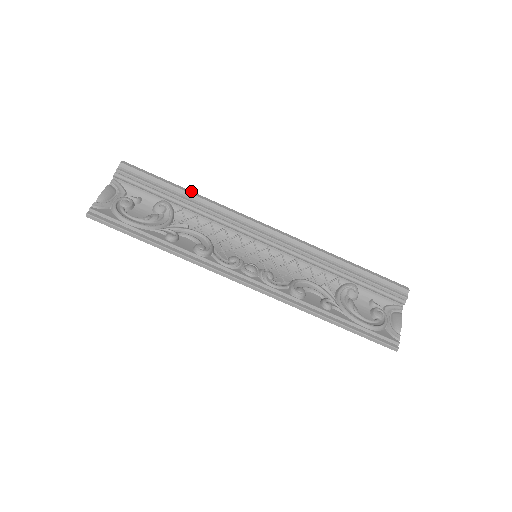
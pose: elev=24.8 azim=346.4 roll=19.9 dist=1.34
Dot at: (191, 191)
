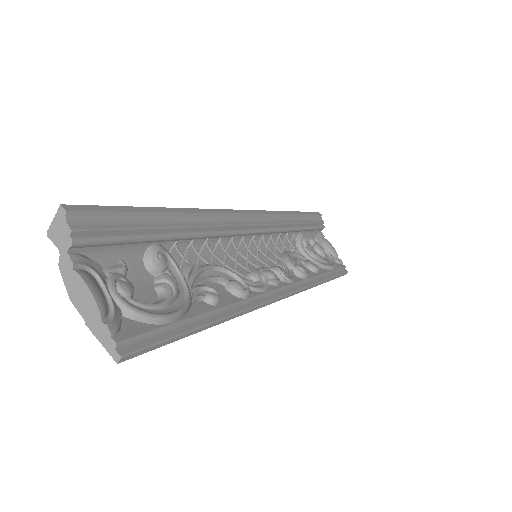
Dot at: (172, 208)
